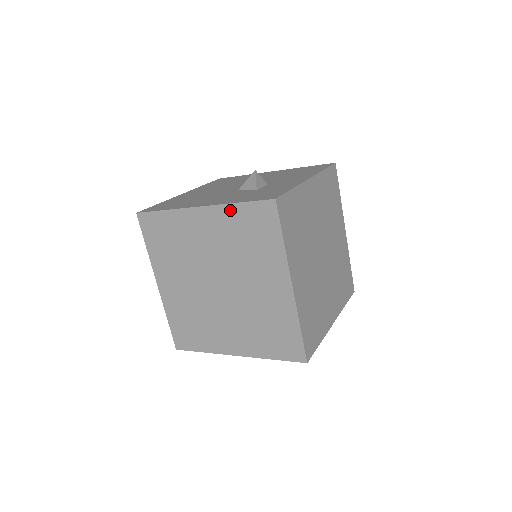
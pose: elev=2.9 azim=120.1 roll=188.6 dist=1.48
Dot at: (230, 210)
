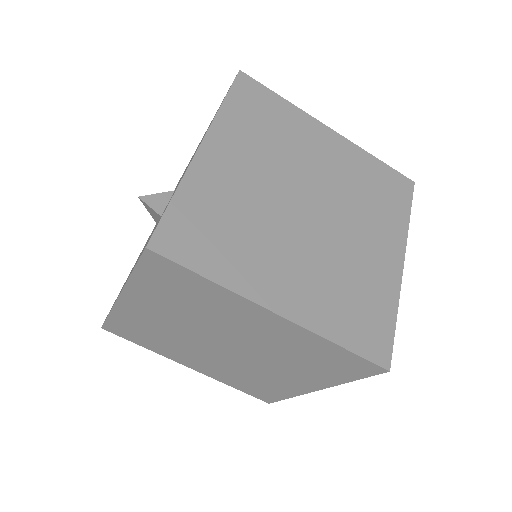
Dot at: (137, 284)
